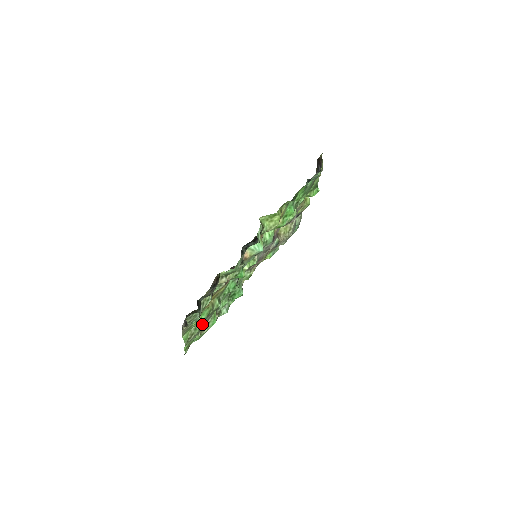
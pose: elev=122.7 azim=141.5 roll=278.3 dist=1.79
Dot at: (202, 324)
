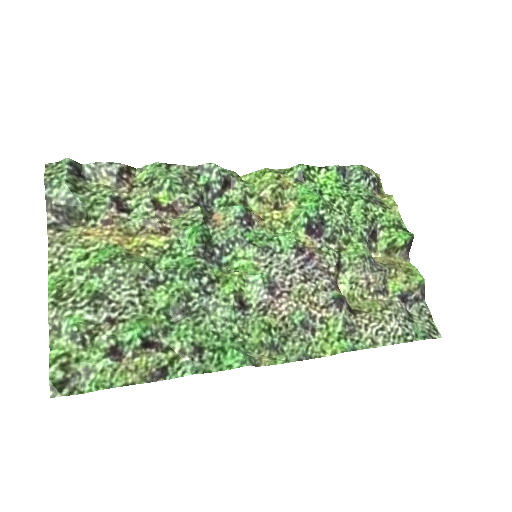
Dot at: (104, 301)
